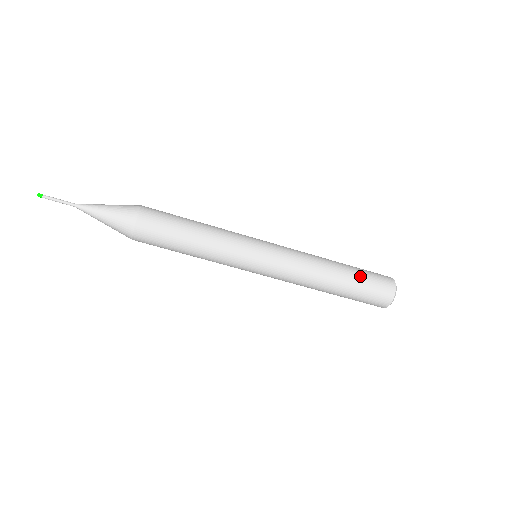
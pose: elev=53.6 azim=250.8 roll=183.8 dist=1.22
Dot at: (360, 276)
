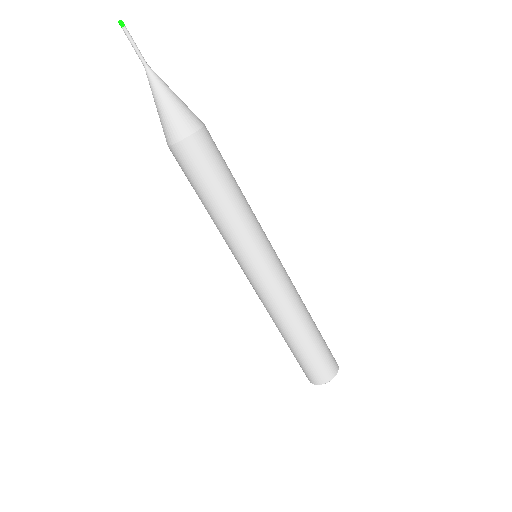
Dot at: (320, 333)
